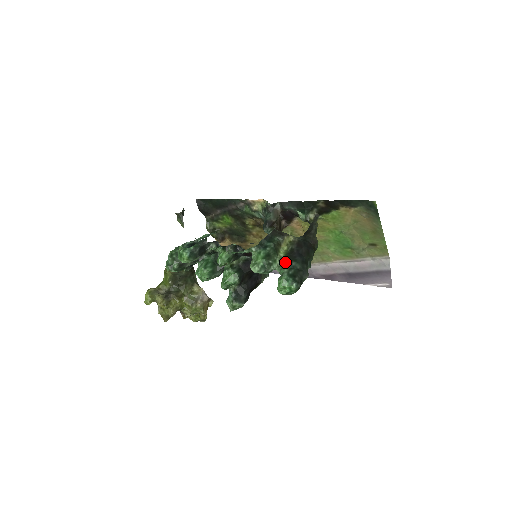
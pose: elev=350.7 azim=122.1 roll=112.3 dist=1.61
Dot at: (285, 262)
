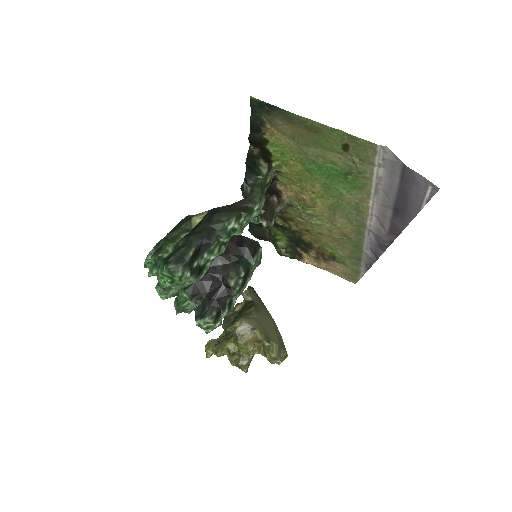
Dot at: (173, 247)
